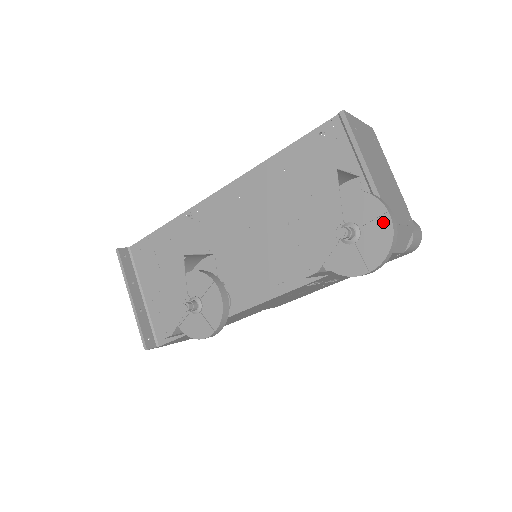
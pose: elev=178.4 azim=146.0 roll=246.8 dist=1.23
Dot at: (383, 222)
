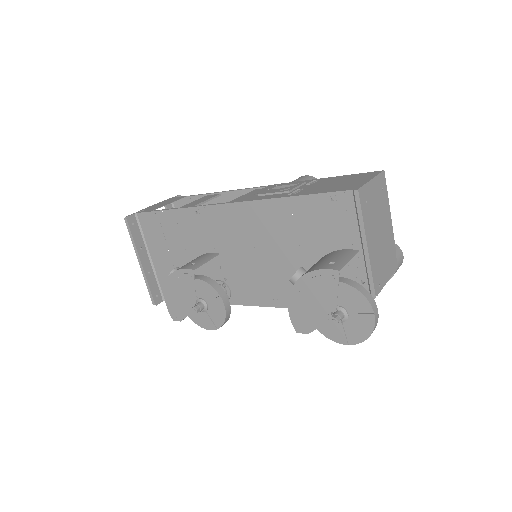
Dot at: (368, 318)
